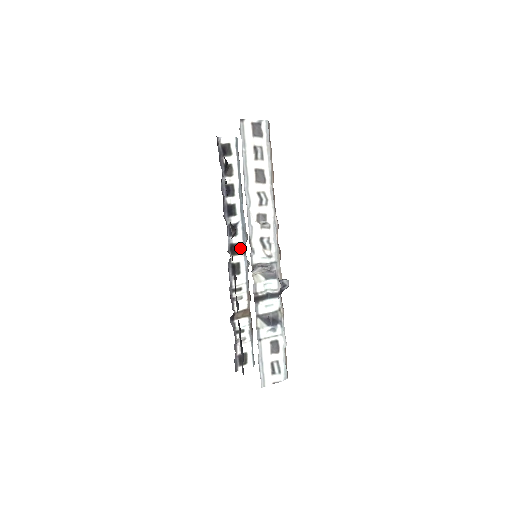
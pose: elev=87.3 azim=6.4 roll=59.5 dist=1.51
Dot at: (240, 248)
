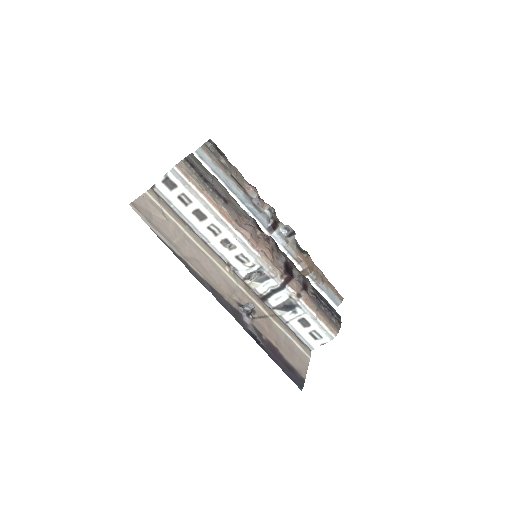
Dot at: (264, 231)
